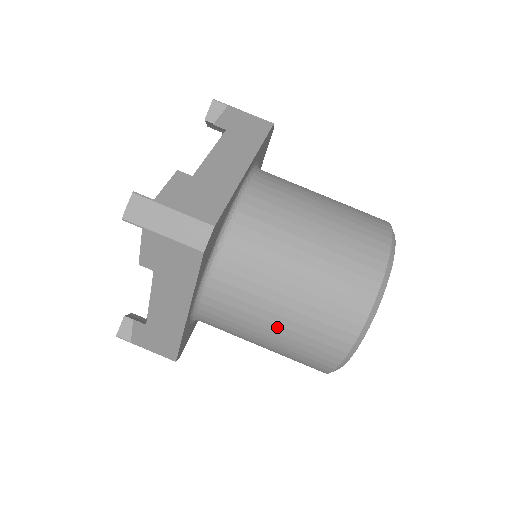
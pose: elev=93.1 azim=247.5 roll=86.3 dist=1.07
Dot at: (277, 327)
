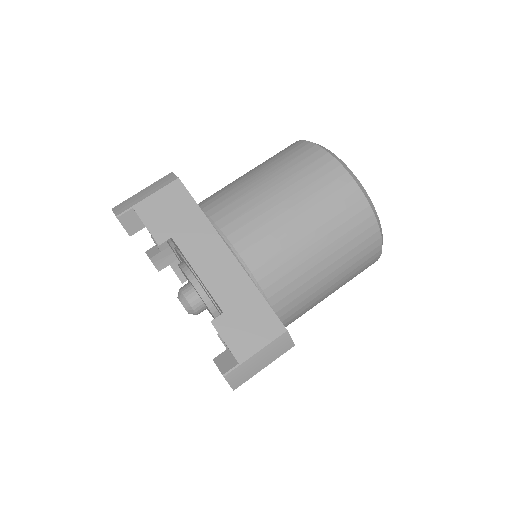
Dot at: occluded
